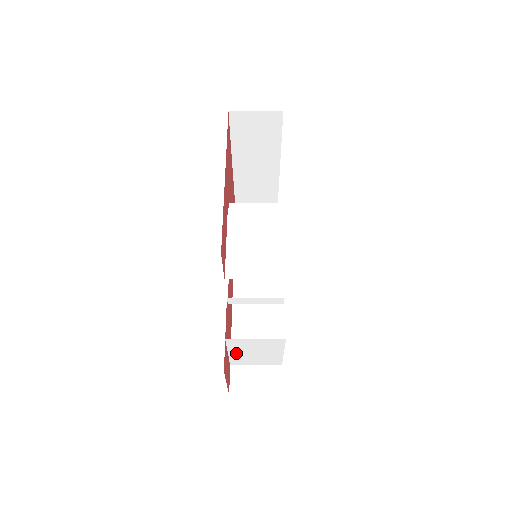
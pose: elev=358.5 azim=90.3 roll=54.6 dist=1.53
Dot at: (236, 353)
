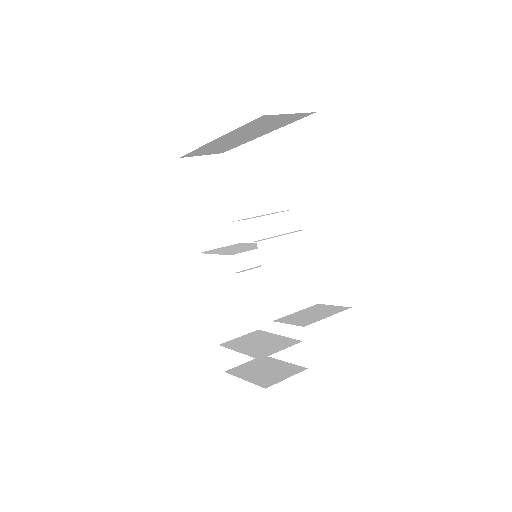
Dot at: (244, 349)
